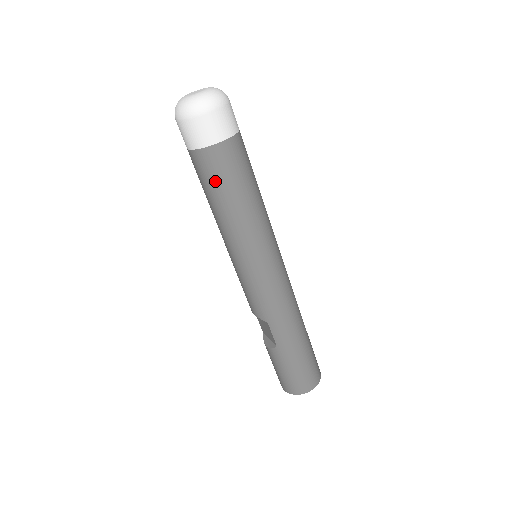
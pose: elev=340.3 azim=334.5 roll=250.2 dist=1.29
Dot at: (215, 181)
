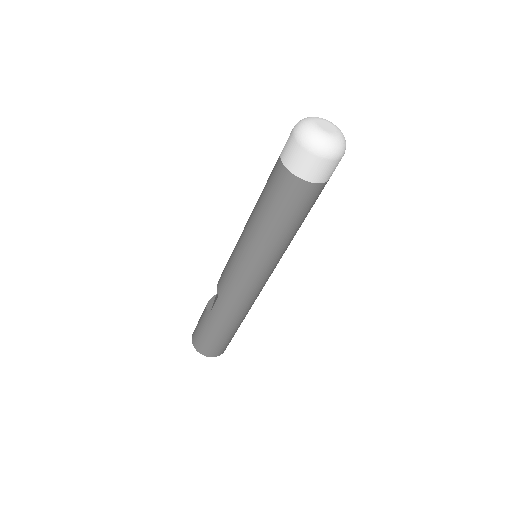
Dot at: (272, 194)
